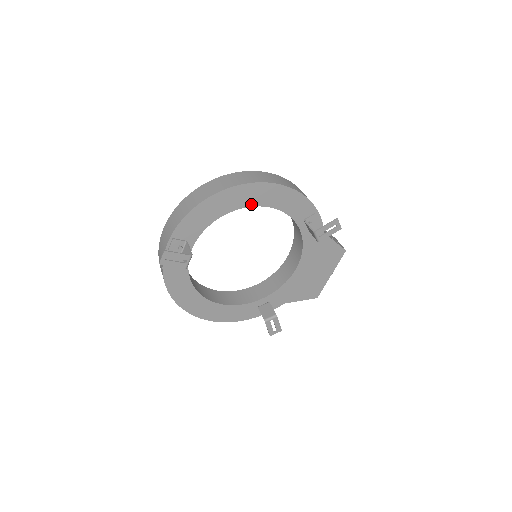
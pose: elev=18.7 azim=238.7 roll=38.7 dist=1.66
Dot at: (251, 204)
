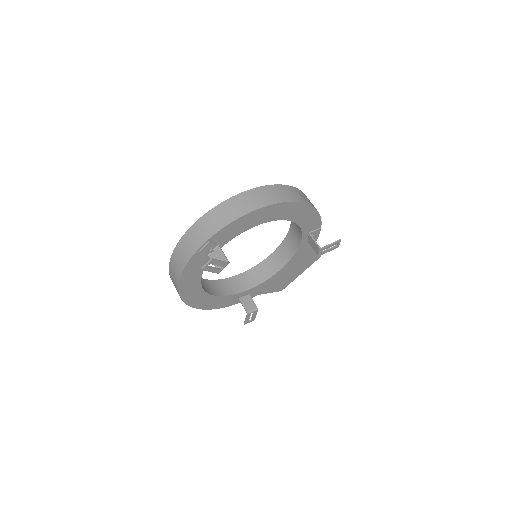
Dot at: (282, 218)
